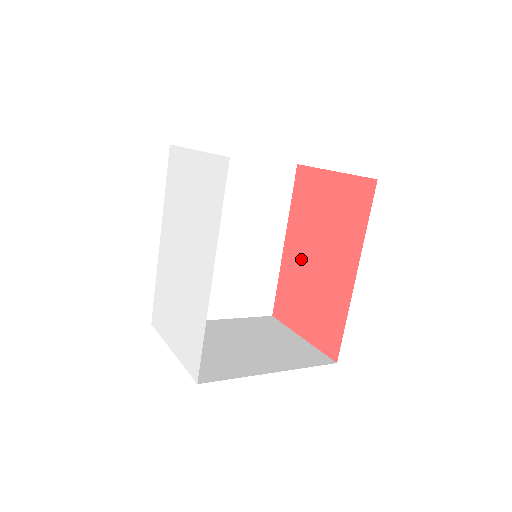
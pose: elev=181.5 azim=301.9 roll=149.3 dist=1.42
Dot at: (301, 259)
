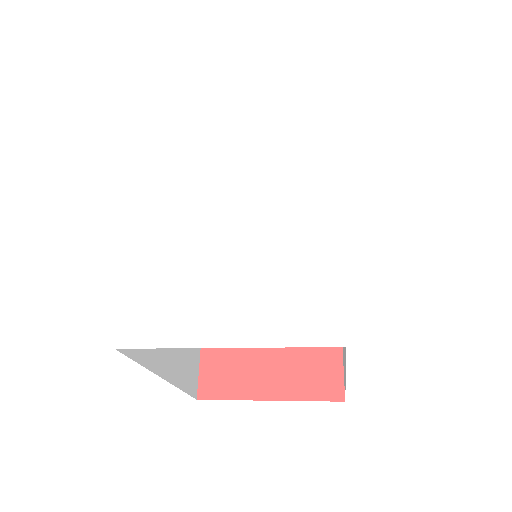
Dot at: occluded
